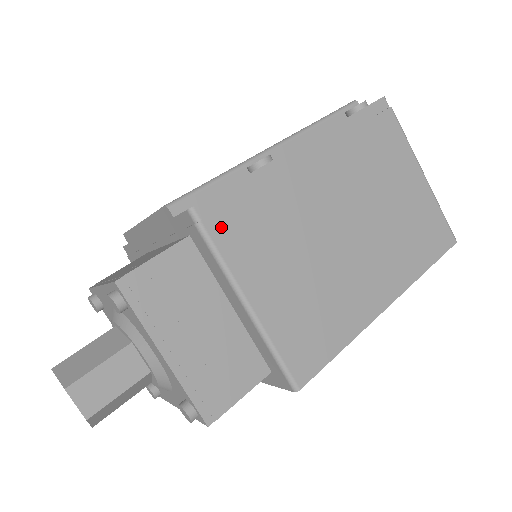
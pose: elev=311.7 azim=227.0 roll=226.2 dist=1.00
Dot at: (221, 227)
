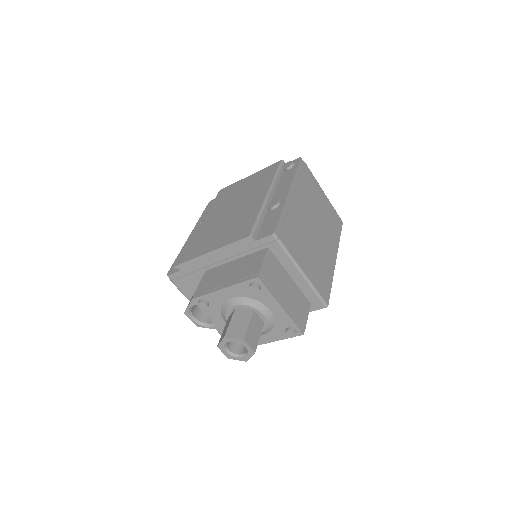
Dot at: (285, 239)
